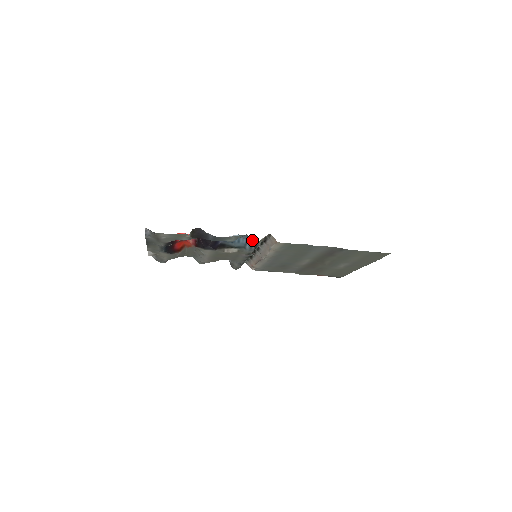
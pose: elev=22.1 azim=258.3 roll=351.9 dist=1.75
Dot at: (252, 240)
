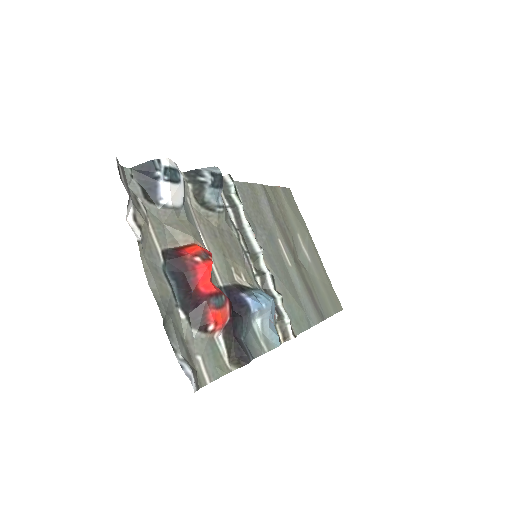
Dot at: occluded
